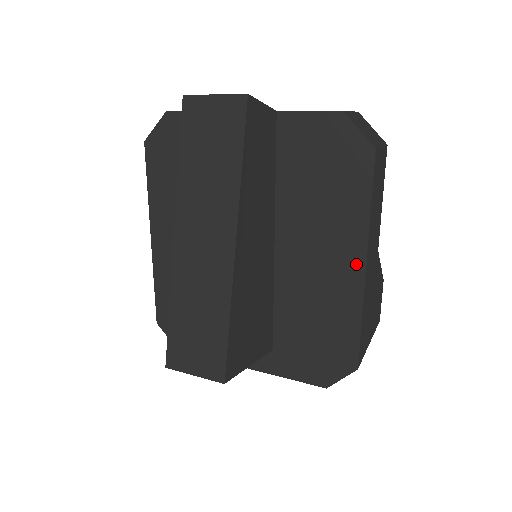
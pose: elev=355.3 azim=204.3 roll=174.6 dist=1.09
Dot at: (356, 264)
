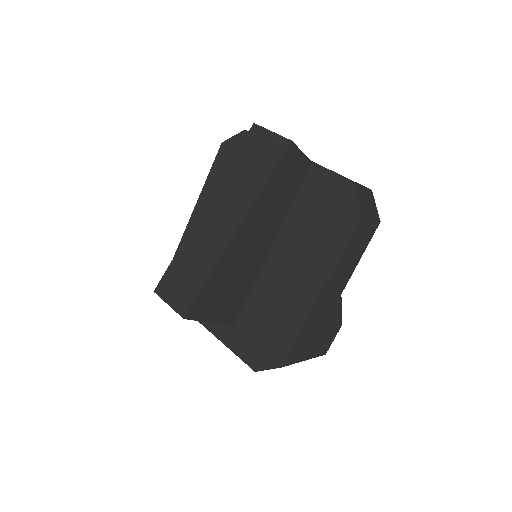
Dot at: (314, 290)
